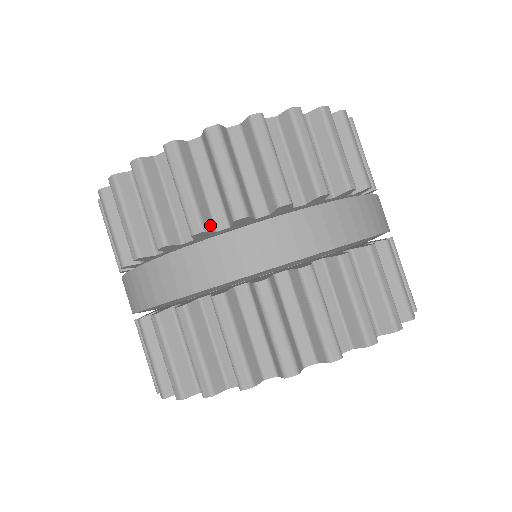
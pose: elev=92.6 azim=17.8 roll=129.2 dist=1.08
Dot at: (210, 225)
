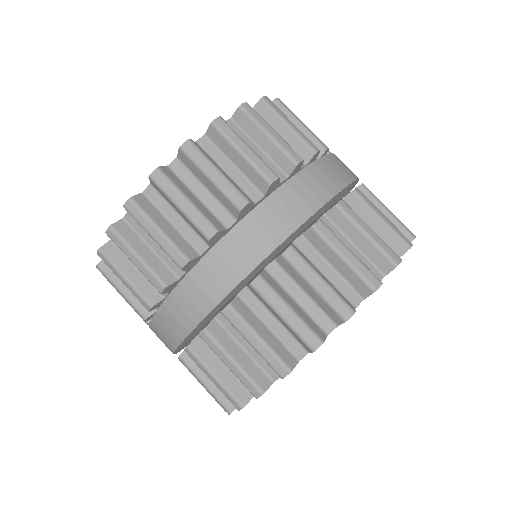
Dot at: (249, 199)
